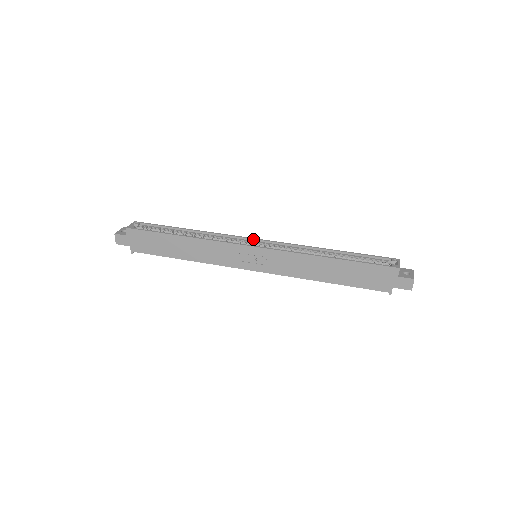
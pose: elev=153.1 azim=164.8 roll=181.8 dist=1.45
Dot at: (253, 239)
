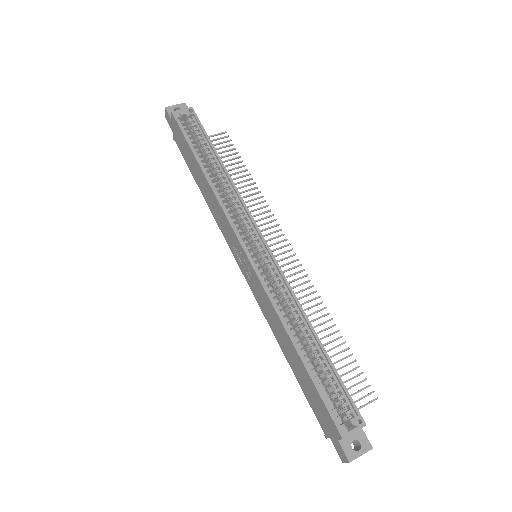
Dot at: (262, 239)
